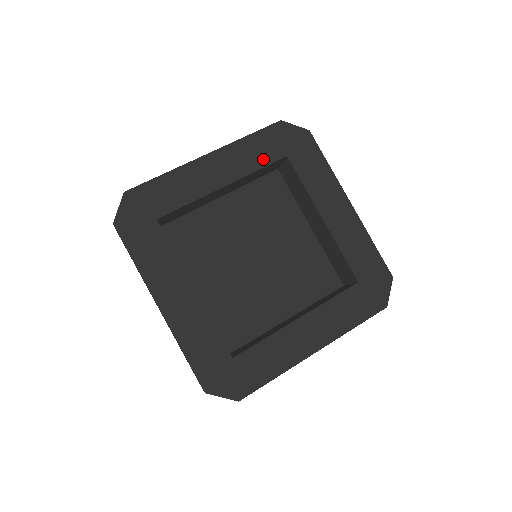
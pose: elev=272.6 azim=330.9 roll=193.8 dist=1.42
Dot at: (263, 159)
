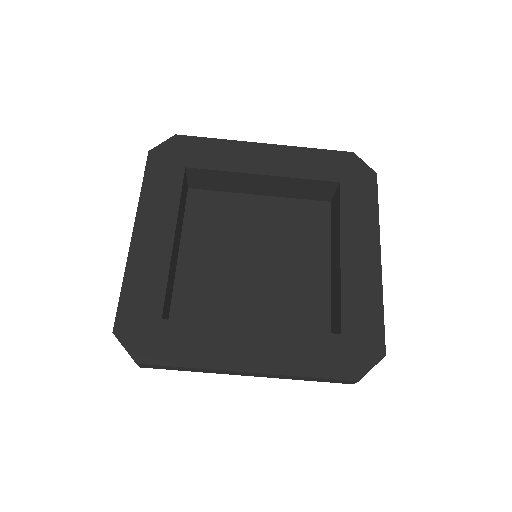
Dot at: (173, 189)
